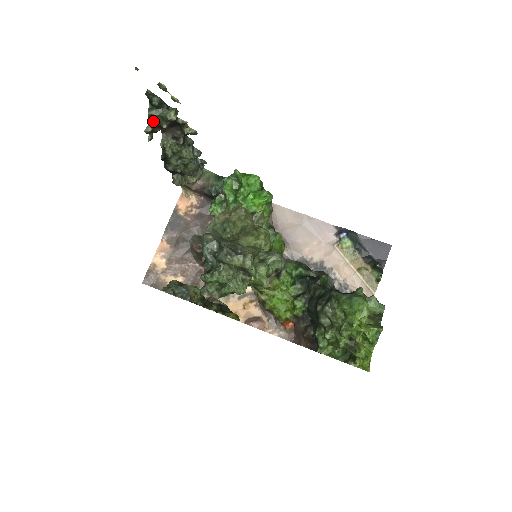
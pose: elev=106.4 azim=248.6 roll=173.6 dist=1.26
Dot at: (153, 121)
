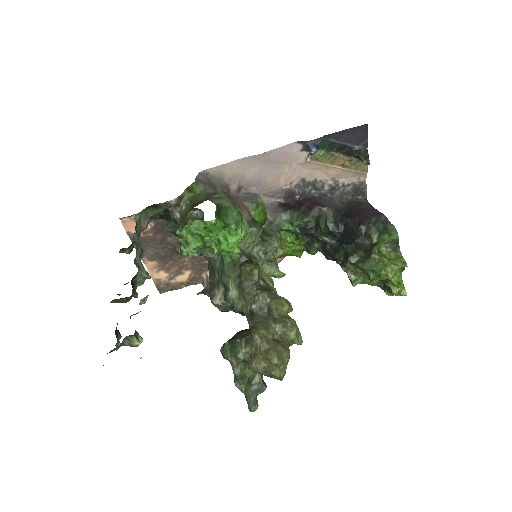
Dot at: (116, 343)
